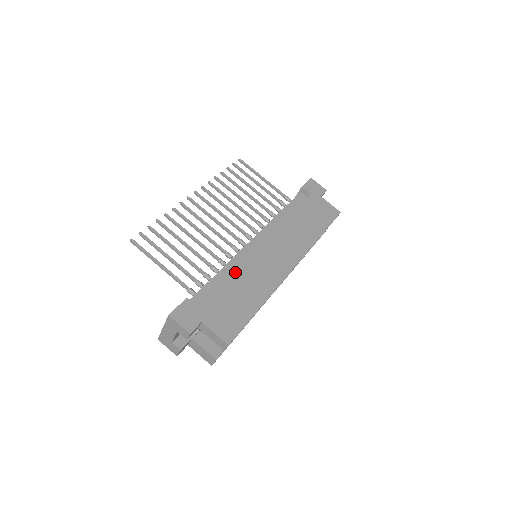
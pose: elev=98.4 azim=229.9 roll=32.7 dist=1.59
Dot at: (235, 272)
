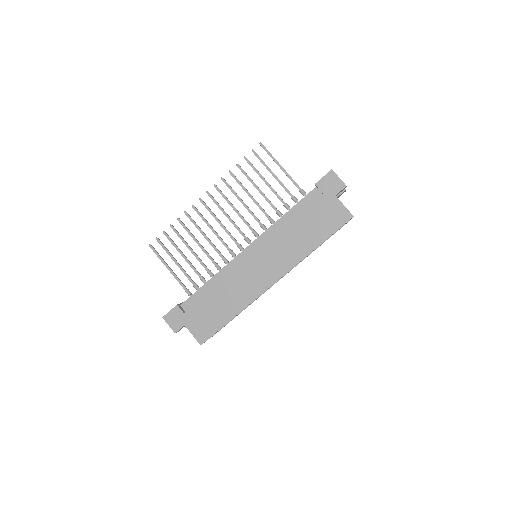
Dot at: (219, 285)
